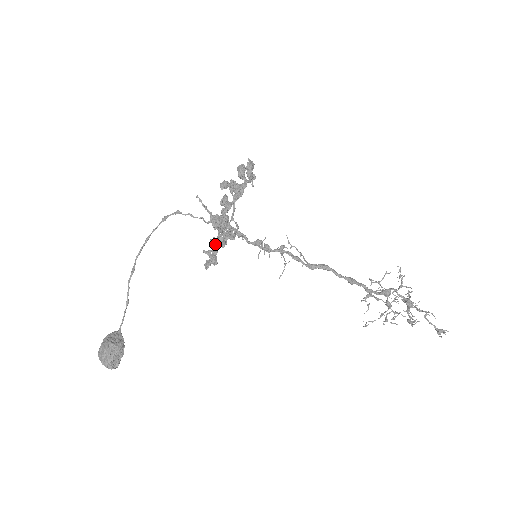
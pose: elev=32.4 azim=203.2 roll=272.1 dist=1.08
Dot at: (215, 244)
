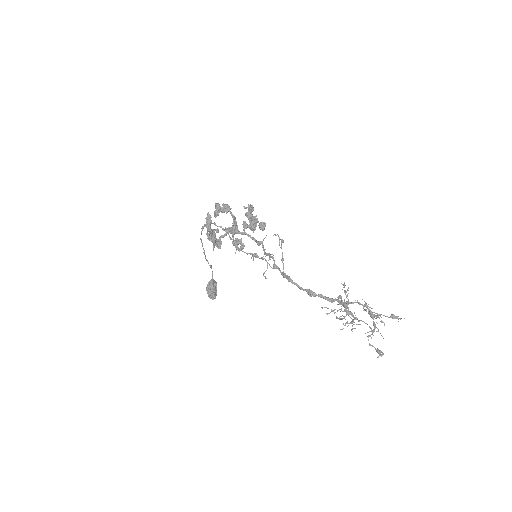
Dot at: (233, 245)
